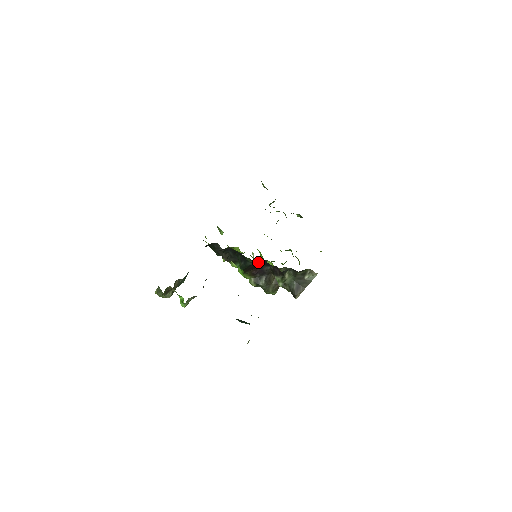
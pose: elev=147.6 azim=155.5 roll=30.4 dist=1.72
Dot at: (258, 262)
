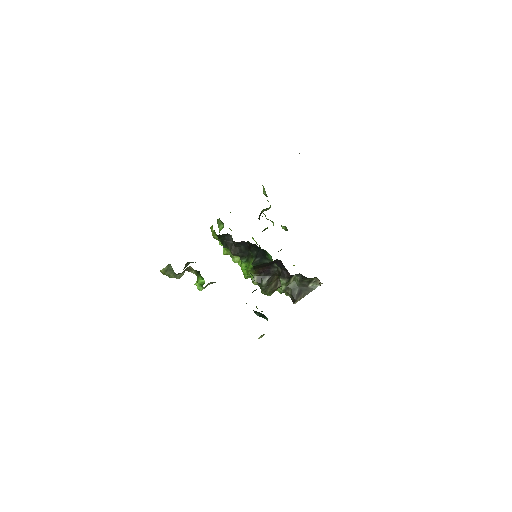
Dot at: (273, 261)
